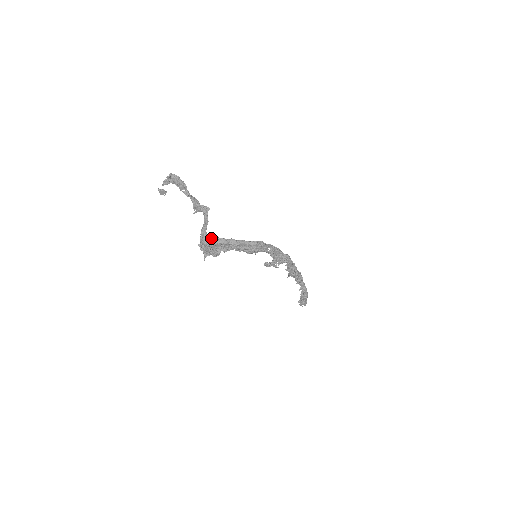
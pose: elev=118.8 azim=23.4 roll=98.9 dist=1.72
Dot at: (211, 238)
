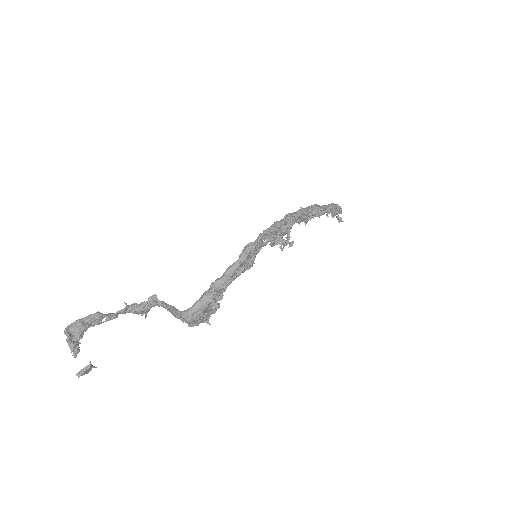
Dot at: (193, 310)
